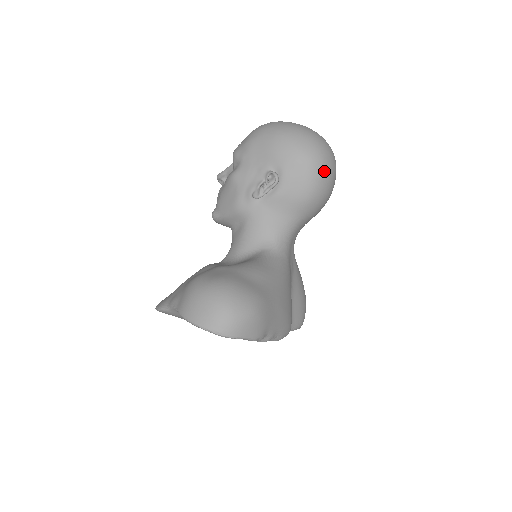
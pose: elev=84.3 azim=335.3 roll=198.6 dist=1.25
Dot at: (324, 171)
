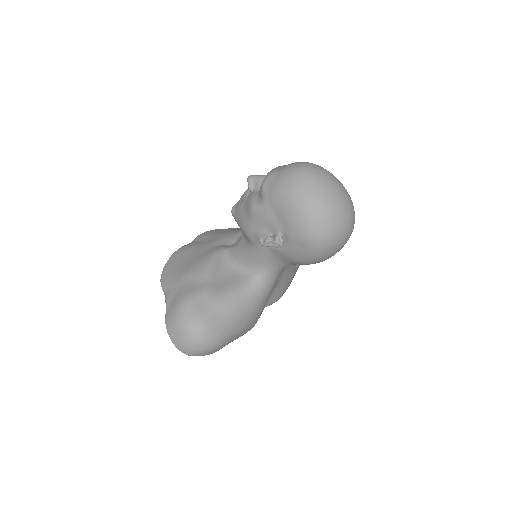
Dot at: (327, 253)
